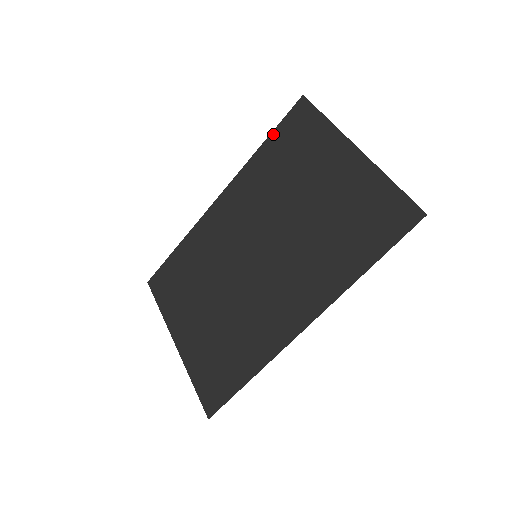
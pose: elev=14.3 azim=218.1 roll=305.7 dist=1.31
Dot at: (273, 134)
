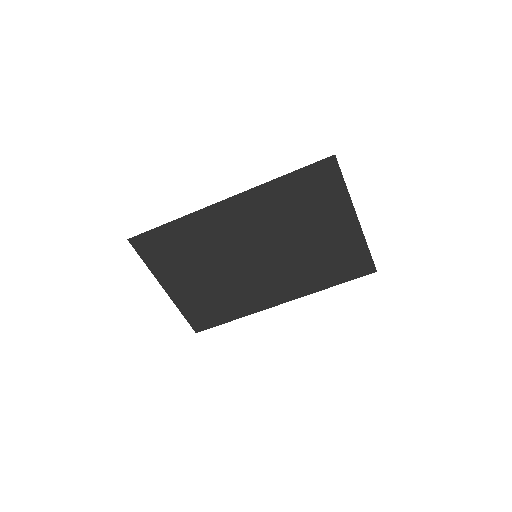
Dot at: (297, 173)
